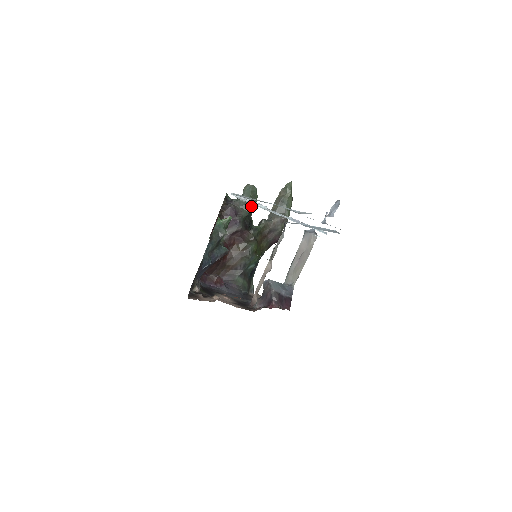
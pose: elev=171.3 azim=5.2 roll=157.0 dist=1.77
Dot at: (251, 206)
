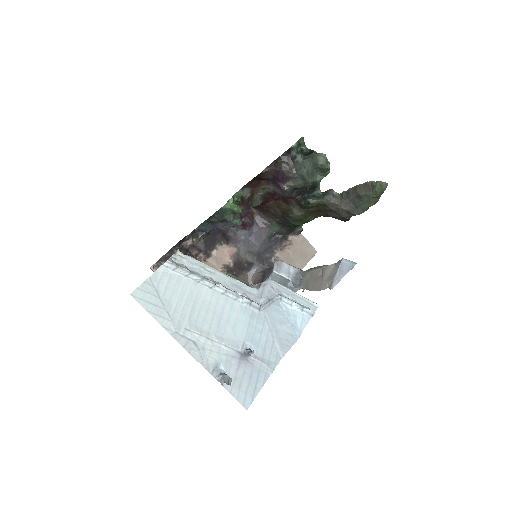
Dot at: (309, 183)
